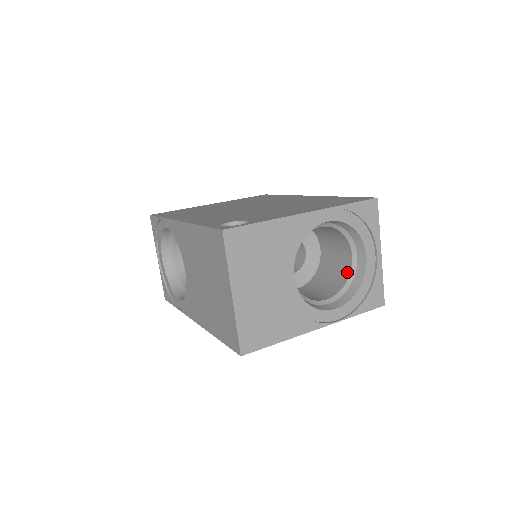
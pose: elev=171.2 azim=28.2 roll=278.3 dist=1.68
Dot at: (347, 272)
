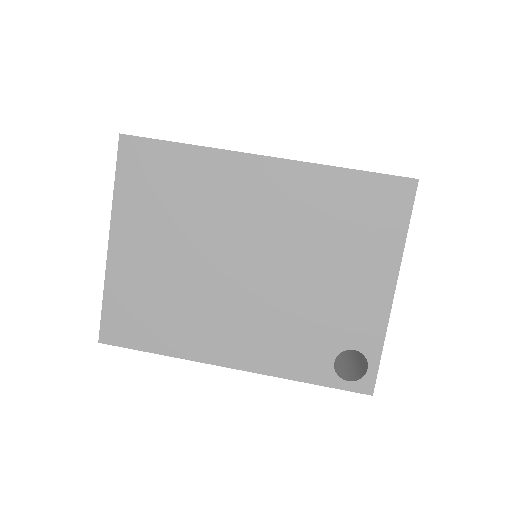
Dot at: occluded
